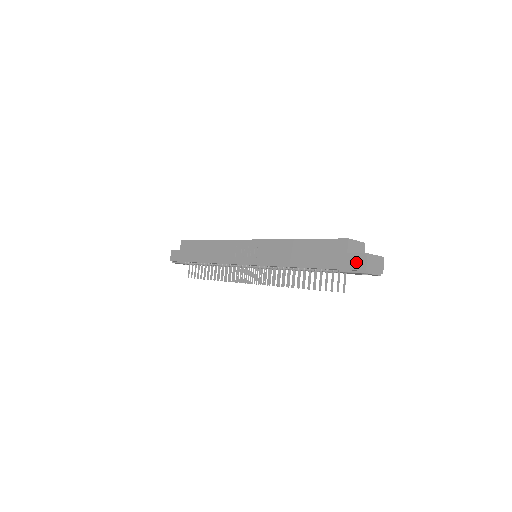
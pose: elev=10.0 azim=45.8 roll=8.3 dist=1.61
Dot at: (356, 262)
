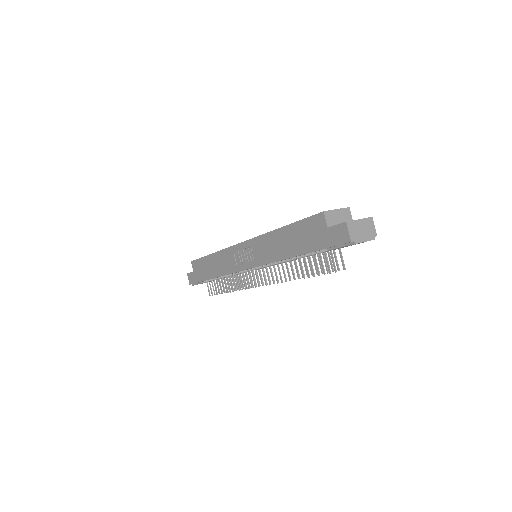
Dot at: (339, 235)
